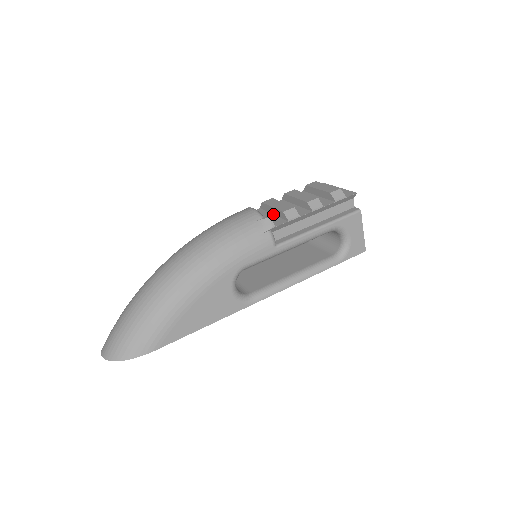
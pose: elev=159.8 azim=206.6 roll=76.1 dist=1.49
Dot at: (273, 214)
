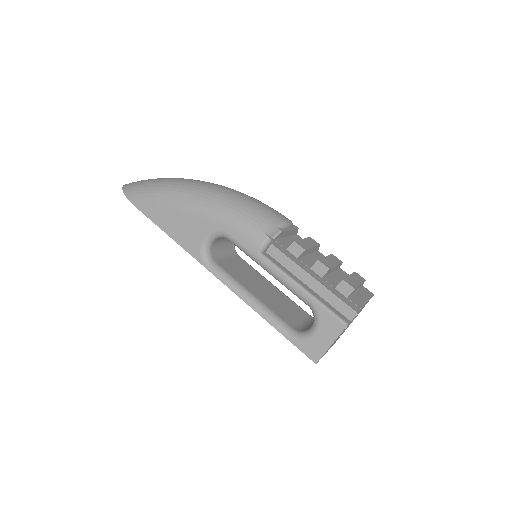
Dot at: occluded
